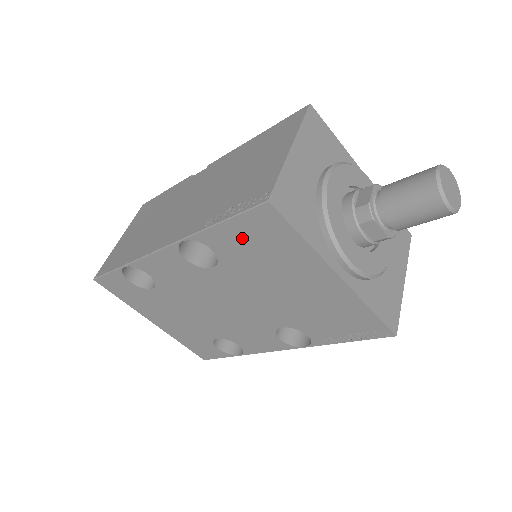
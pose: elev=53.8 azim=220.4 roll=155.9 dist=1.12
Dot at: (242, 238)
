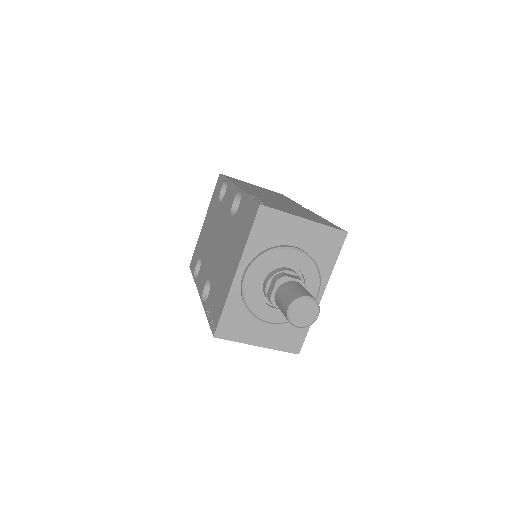
Dot at: (245, 213)
